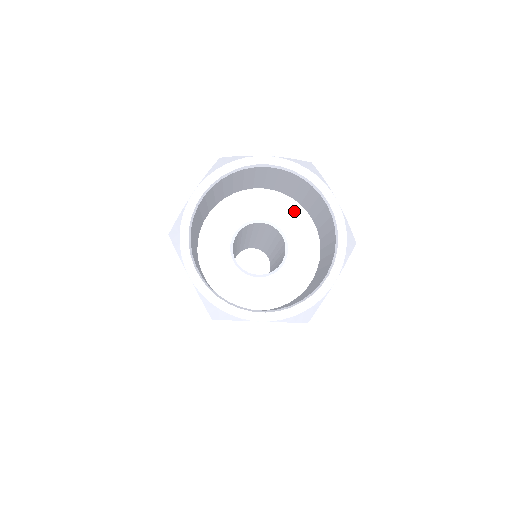
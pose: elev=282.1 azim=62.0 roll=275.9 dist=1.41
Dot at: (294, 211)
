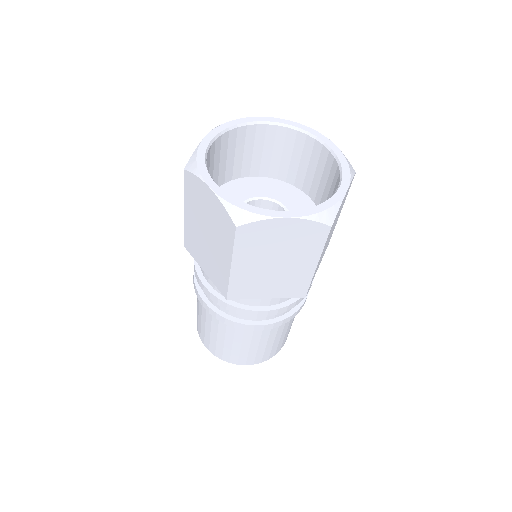
Dot at: (289, 190)
